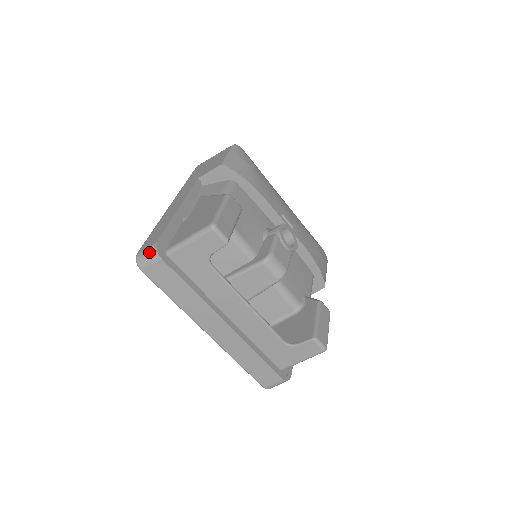
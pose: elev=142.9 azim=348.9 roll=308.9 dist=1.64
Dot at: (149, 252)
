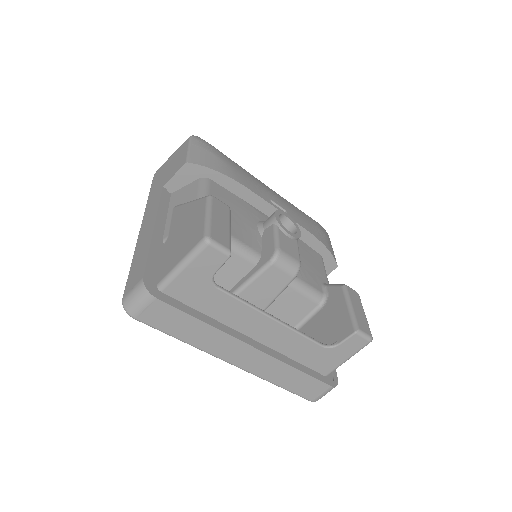
Dot at: (137, 294)
